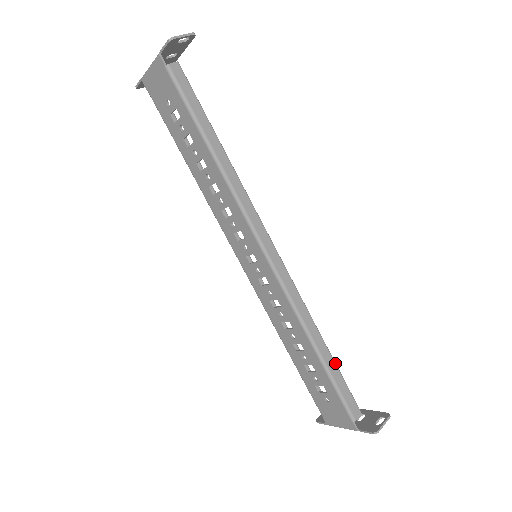
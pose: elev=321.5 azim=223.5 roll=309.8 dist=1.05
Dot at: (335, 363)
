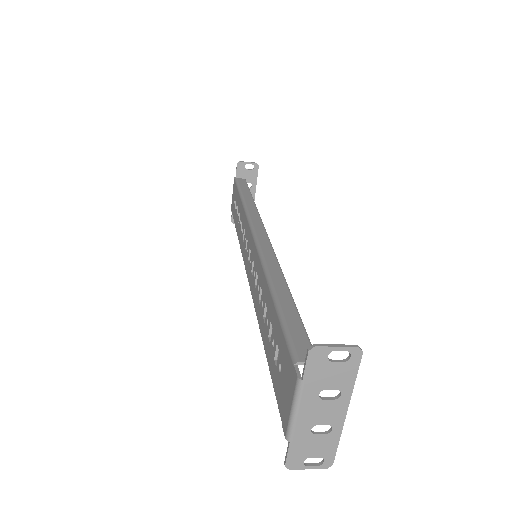
Dot at: (295, 305)
